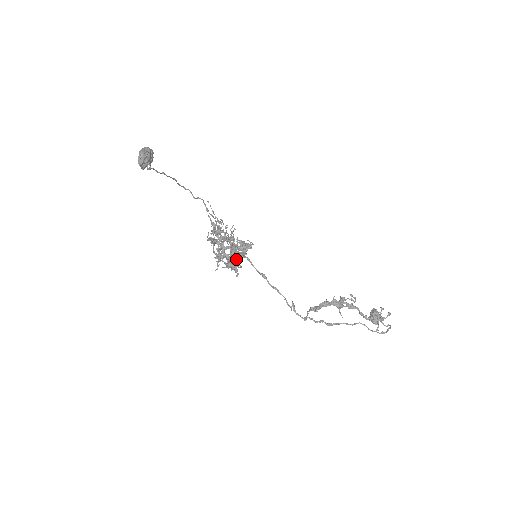
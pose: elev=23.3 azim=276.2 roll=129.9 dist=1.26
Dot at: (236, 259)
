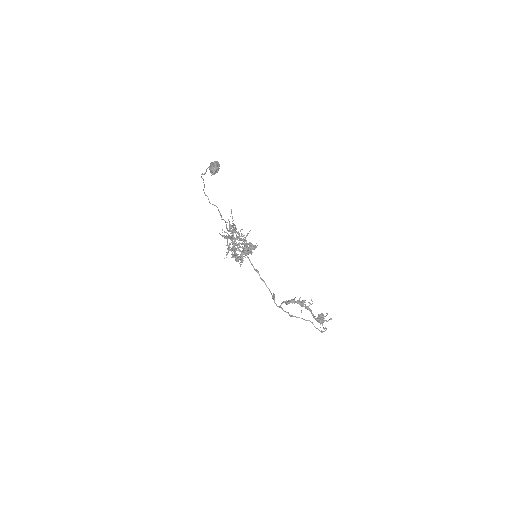
Dot at: (247, 253)
